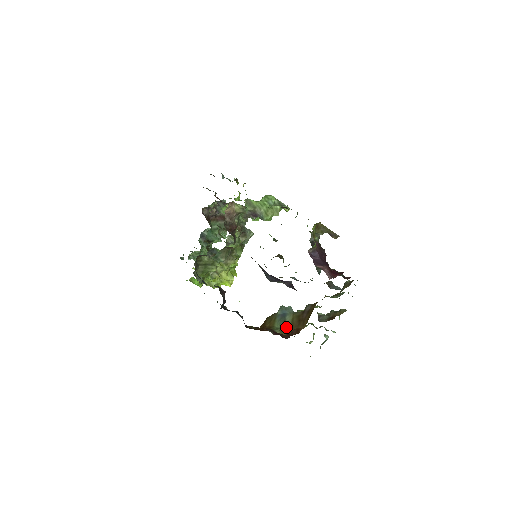
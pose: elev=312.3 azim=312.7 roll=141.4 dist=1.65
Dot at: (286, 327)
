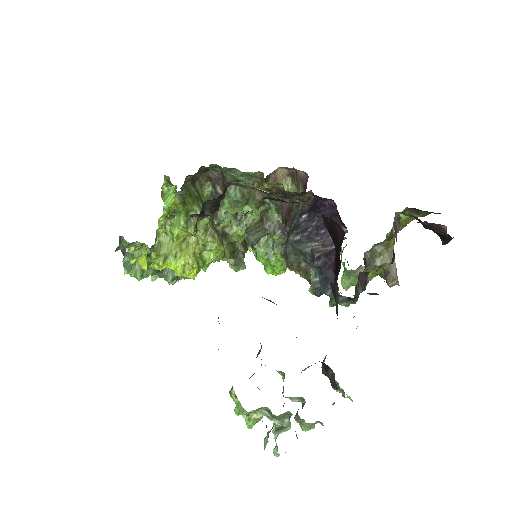
Dot at: occluded
